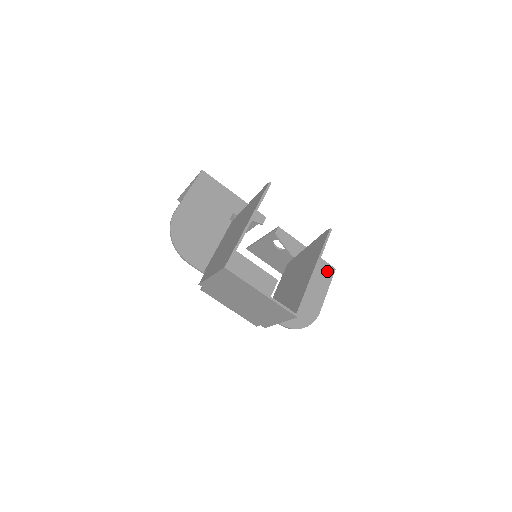
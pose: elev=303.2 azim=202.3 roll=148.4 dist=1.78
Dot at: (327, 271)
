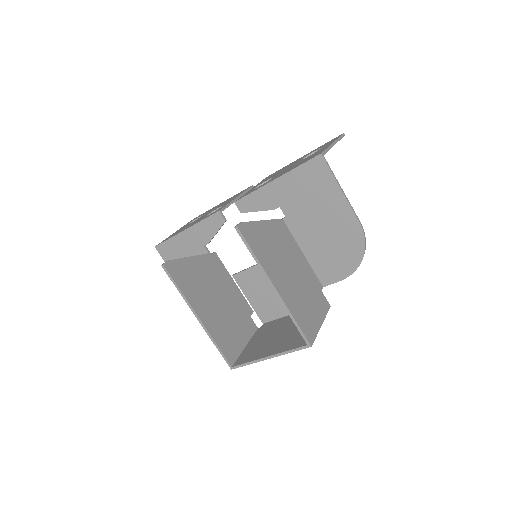
Dot at: (317, 171)
